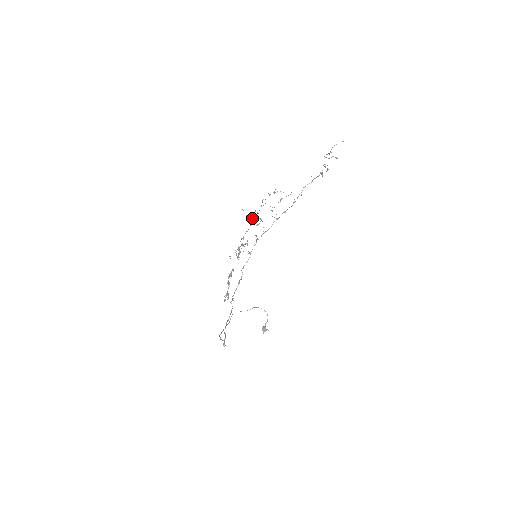
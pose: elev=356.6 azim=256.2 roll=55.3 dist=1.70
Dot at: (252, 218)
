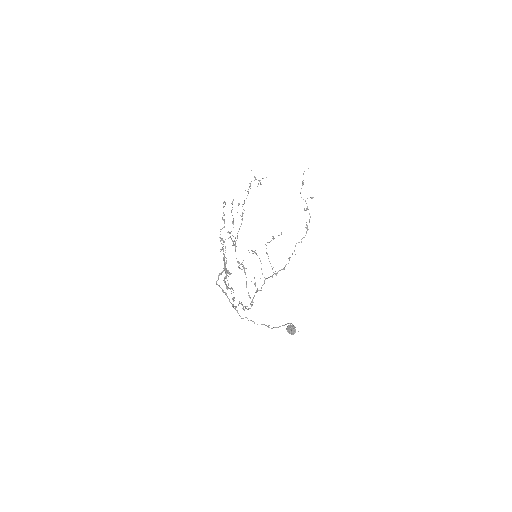
Dot at: occluded
